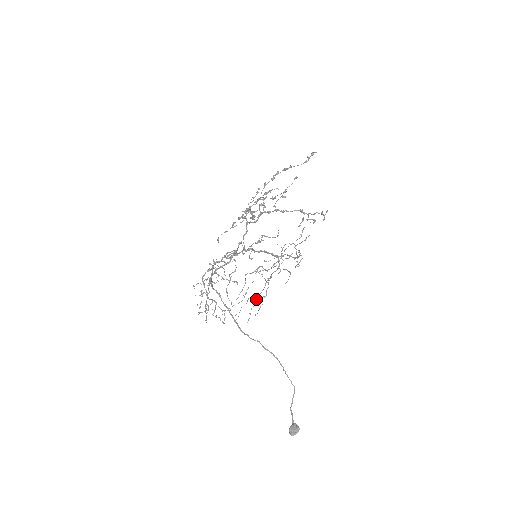
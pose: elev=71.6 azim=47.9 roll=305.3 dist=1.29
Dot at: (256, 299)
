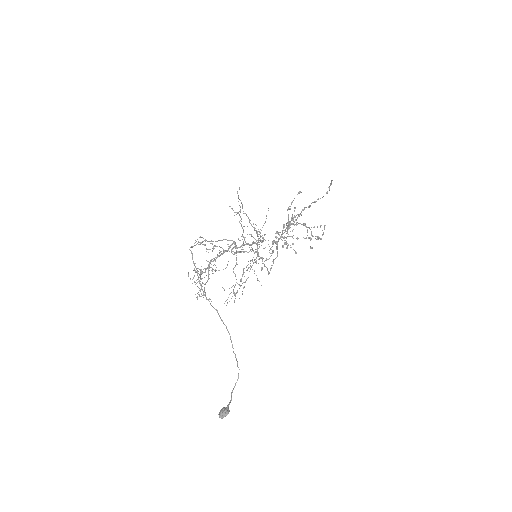
Dot at: occluded
